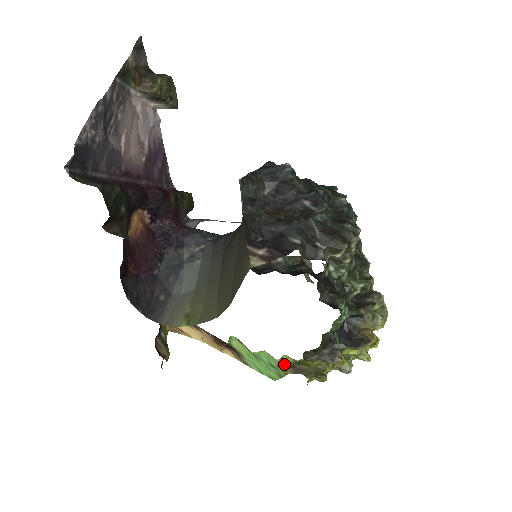
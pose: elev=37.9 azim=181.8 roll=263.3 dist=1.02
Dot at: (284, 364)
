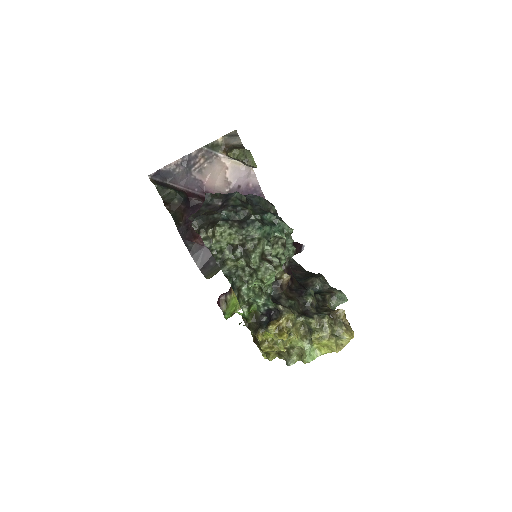
Dot at: (253, 334)
